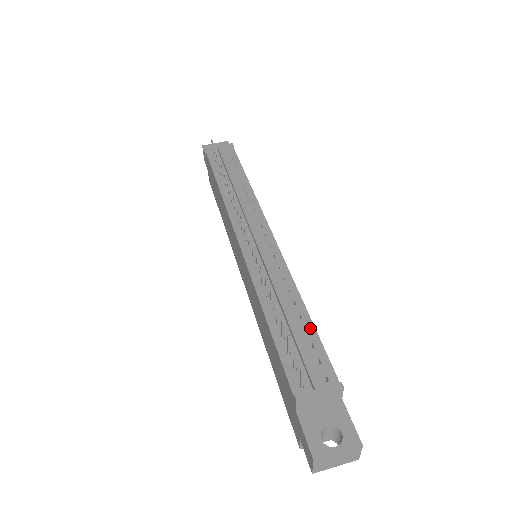
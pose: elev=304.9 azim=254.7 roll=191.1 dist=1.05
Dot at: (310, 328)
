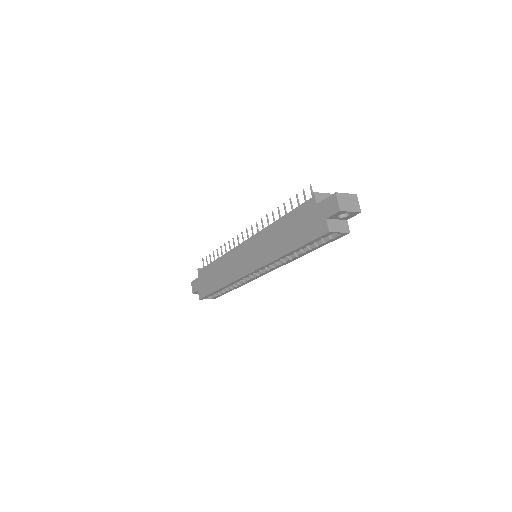
Dot at: occluded
